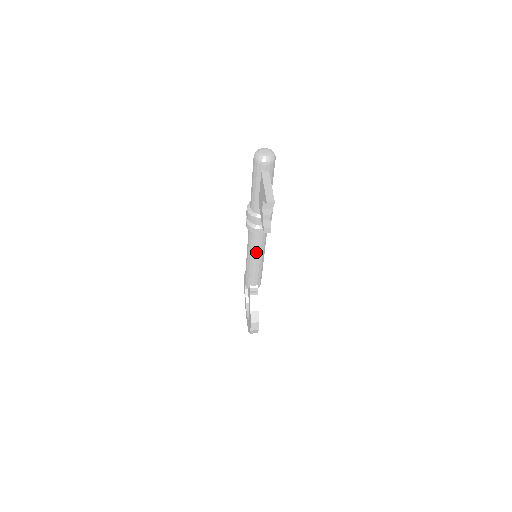
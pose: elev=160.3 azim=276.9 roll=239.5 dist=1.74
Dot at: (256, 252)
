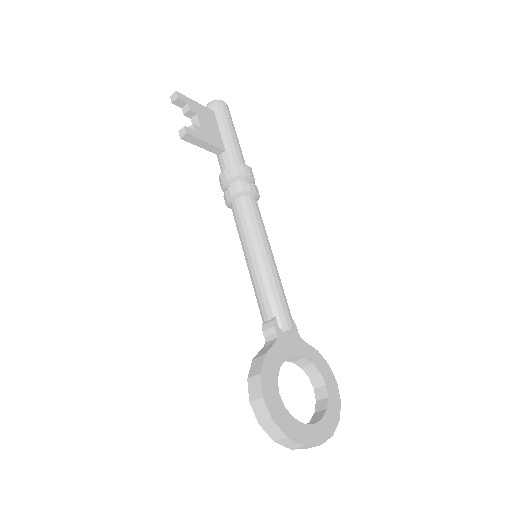
Dot at: (244, 238)
